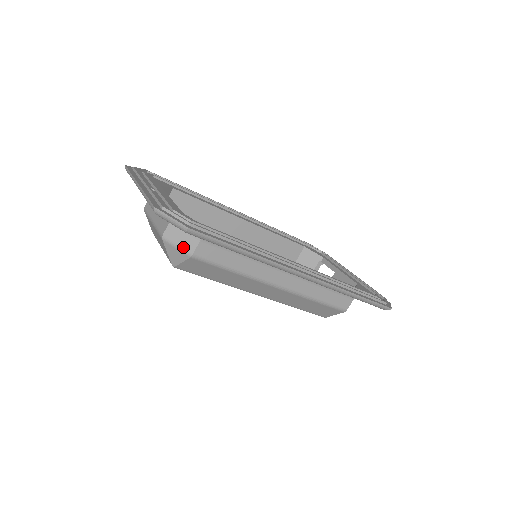
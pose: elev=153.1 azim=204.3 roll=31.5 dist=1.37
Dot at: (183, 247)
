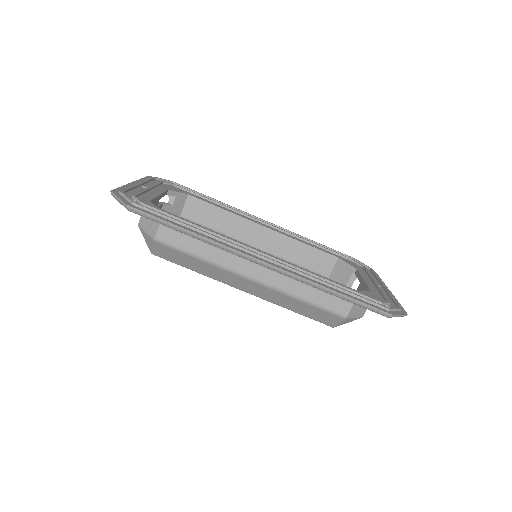
Dot at: (149, 232)
